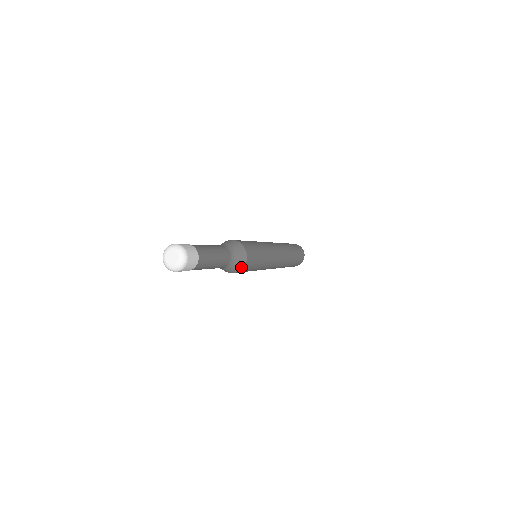
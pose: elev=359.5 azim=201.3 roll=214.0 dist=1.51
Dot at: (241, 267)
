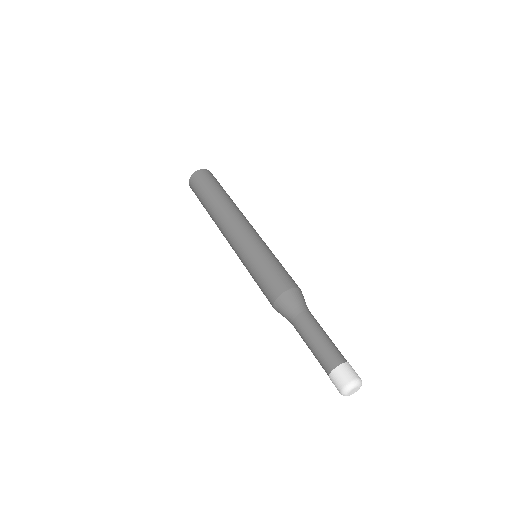
Dot at: occluded
